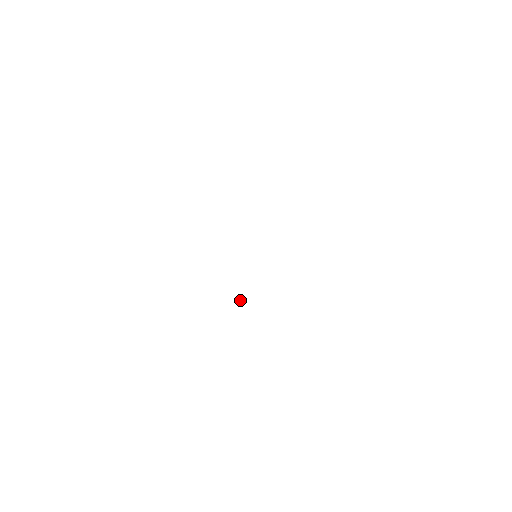
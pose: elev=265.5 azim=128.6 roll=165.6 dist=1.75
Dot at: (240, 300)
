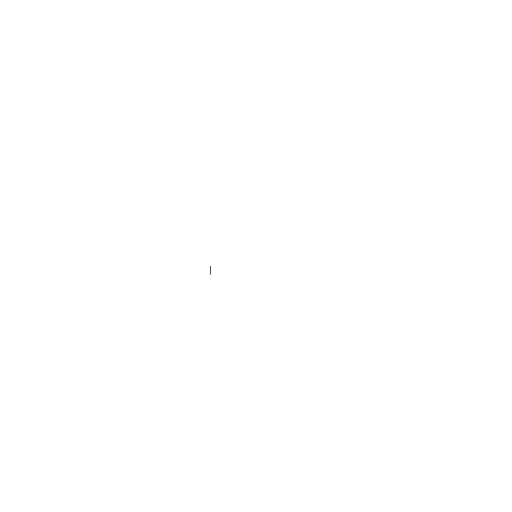
Dot at: (210, 267)
